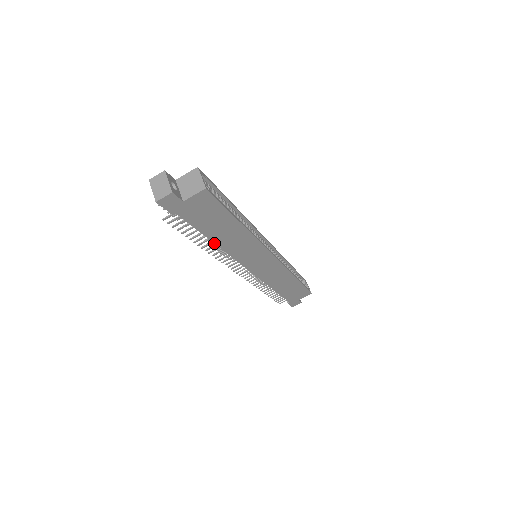
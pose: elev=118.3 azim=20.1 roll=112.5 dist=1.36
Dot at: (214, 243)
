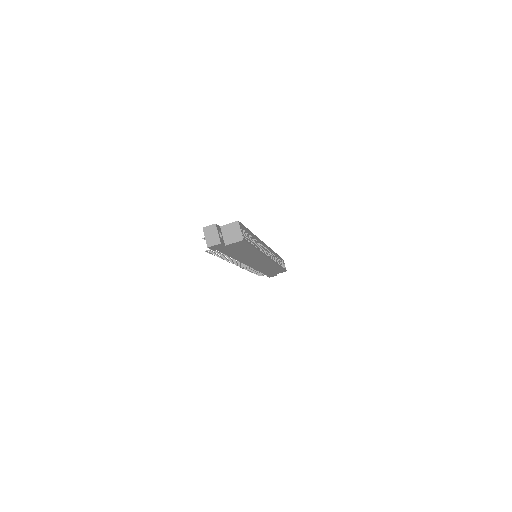
Dot at: (233, 258)
